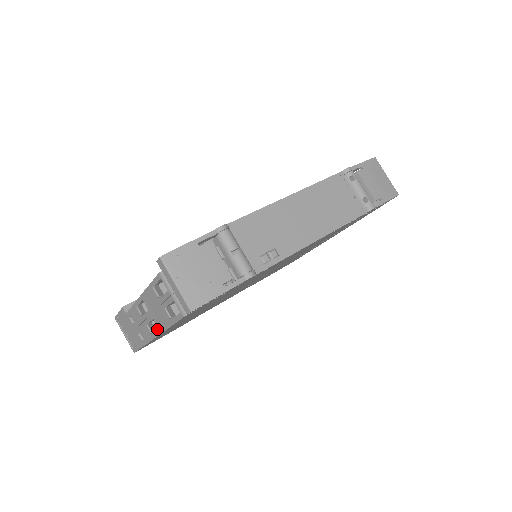
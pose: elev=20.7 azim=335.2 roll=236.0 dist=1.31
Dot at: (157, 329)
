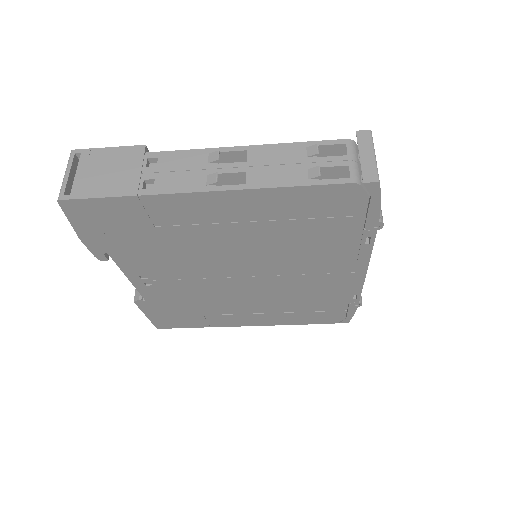
Dot at: (213, 189)
